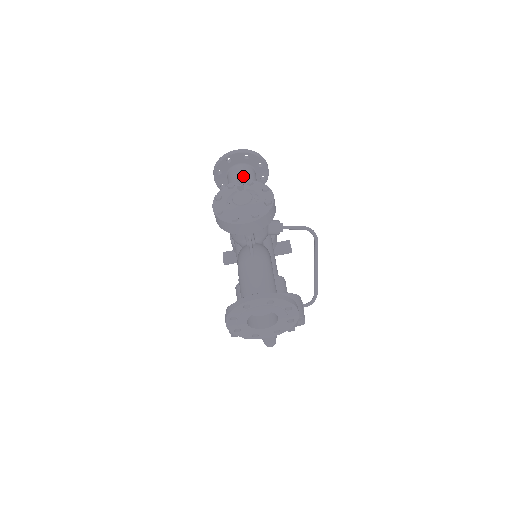
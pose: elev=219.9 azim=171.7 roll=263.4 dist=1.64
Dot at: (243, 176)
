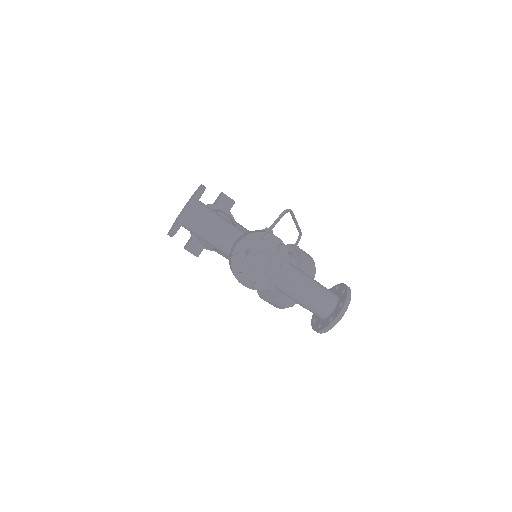
Dot at: (209, 223)
